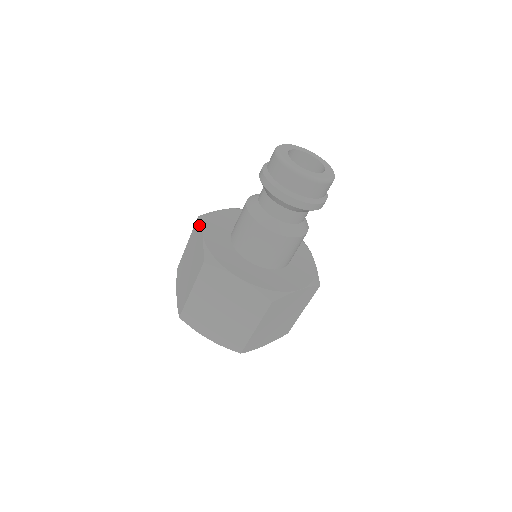
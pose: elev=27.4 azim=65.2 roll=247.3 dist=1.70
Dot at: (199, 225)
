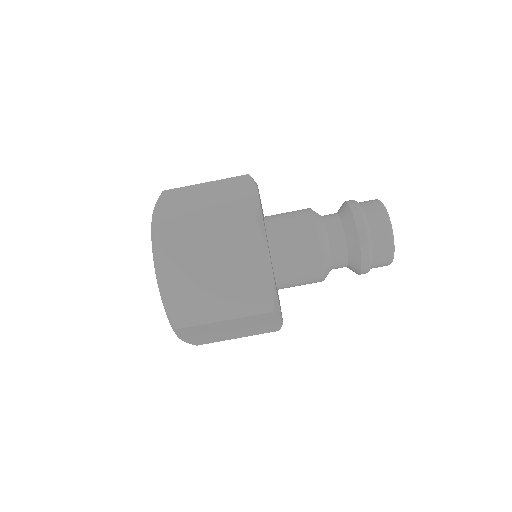
Dot at: (251, 182)
